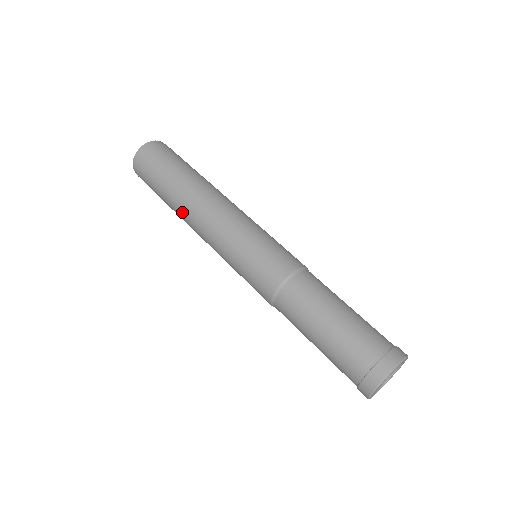
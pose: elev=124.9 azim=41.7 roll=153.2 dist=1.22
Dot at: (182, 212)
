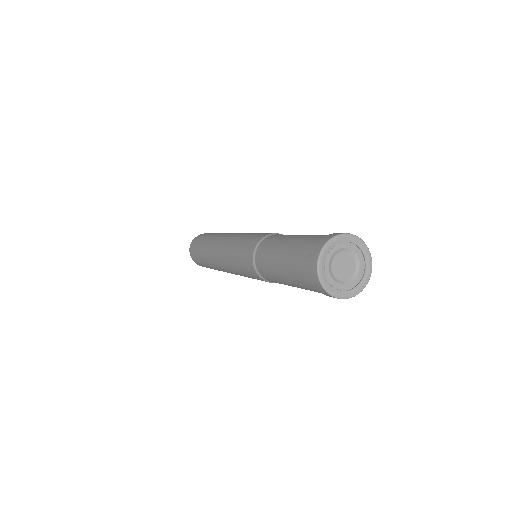
Dot at: occluded
